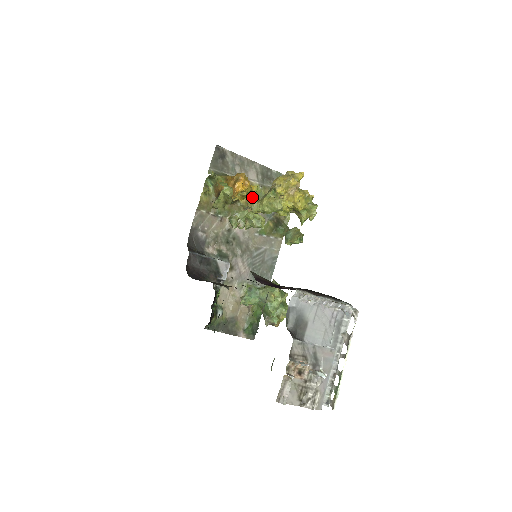
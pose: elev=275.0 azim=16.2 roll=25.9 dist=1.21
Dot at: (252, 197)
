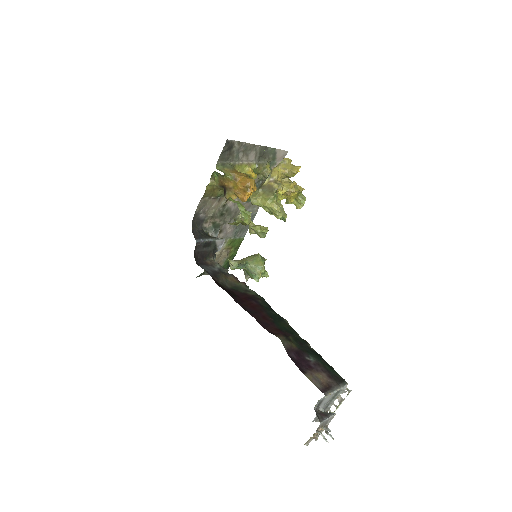
Dot at: occluded
